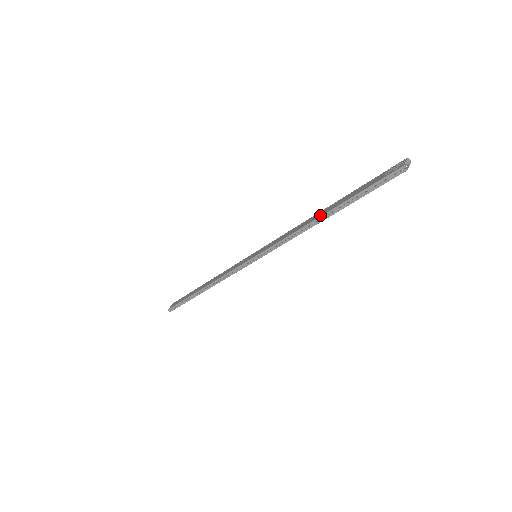
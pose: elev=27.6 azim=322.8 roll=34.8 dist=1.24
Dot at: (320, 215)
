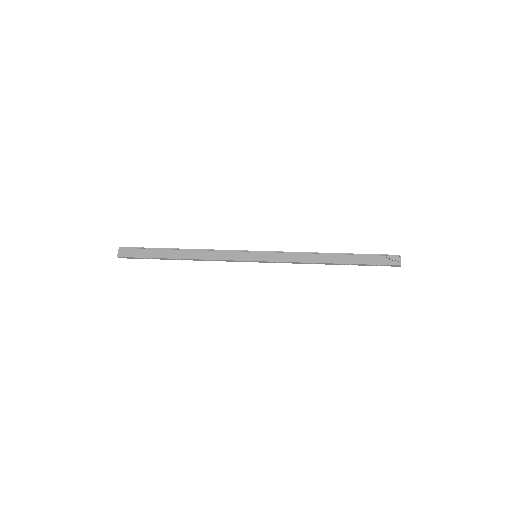
Dot at: (333, 261)
